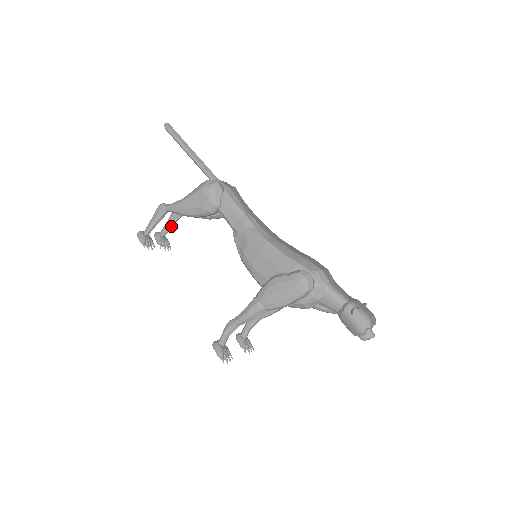
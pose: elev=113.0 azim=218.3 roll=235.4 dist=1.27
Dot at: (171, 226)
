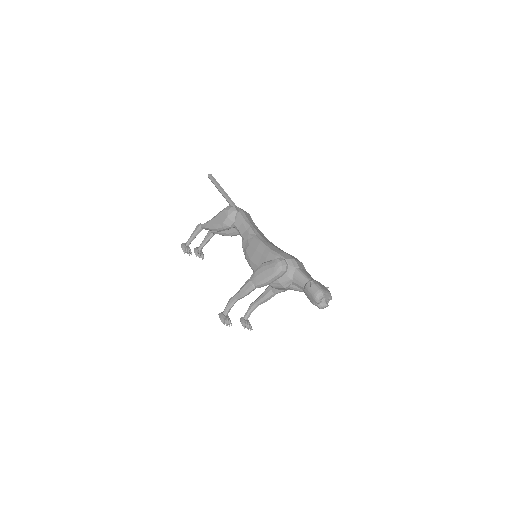
Dot at: (206, 243)
